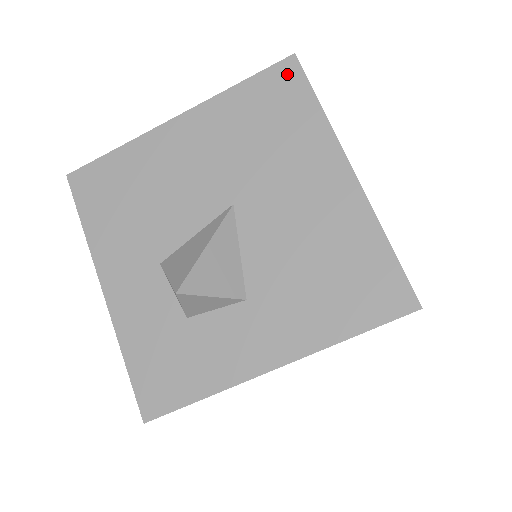
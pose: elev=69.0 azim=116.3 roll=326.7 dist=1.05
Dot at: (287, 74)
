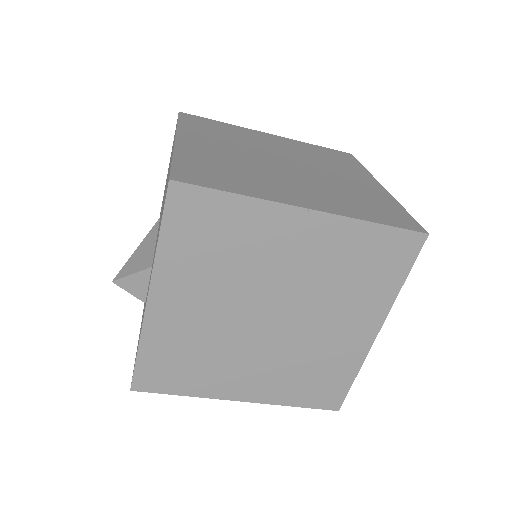
Dot at: occluded
